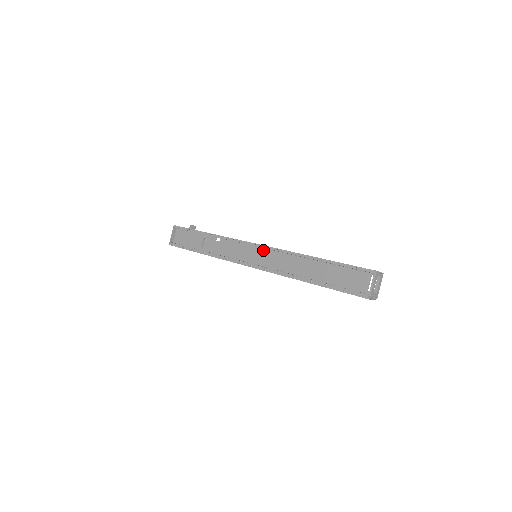
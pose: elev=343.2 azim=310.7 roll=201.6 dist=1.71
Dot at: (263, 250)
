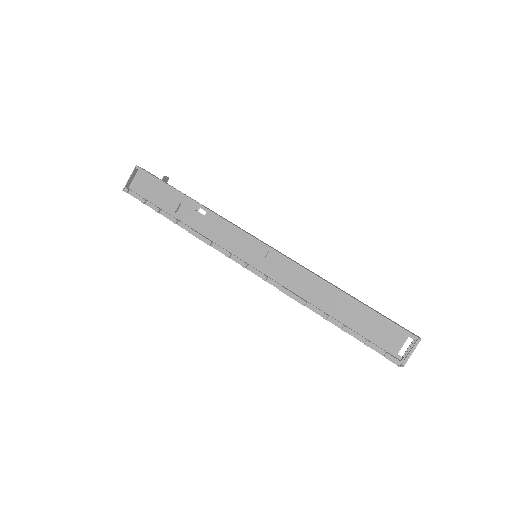
Dot at: (268, 252)
